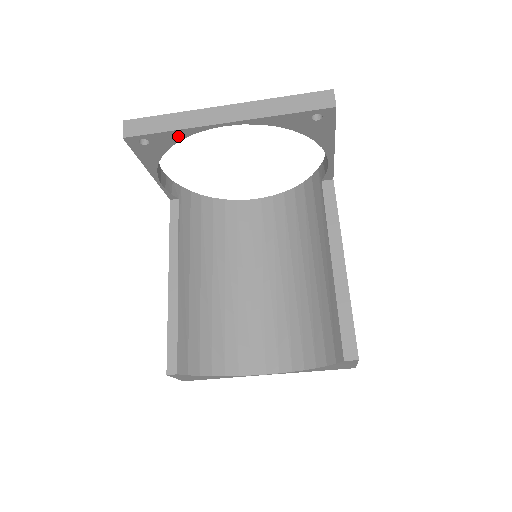
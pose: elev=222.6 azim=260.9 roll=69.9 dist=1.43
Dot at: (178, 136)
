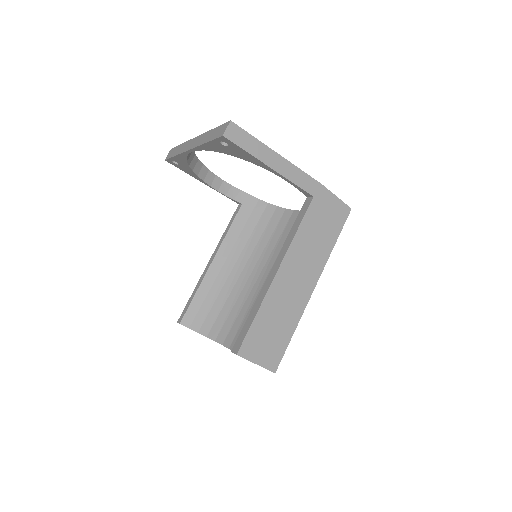
Dot at: (183, 159)
